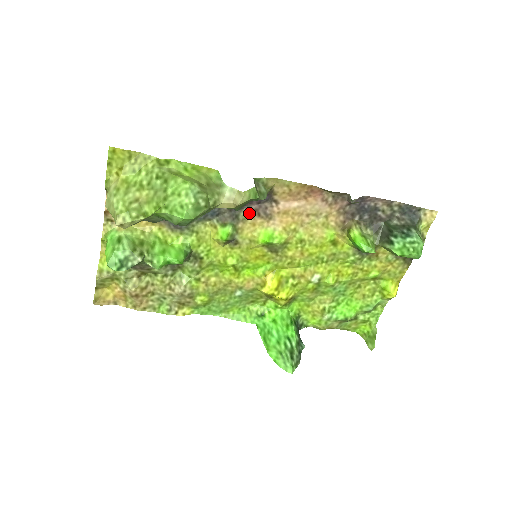
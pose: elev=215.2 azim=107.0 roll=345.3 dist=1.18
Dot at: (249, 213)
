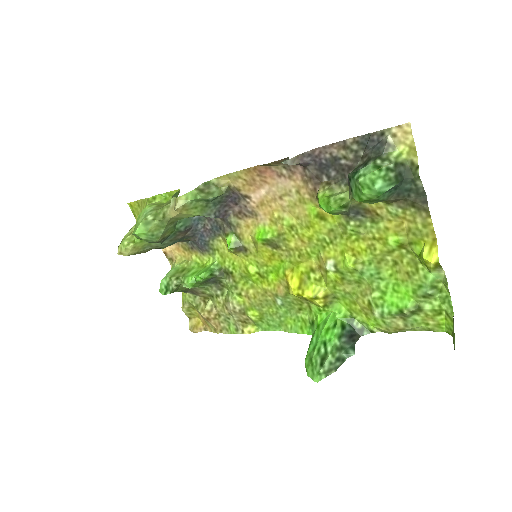
Dot at: (238, 217)
